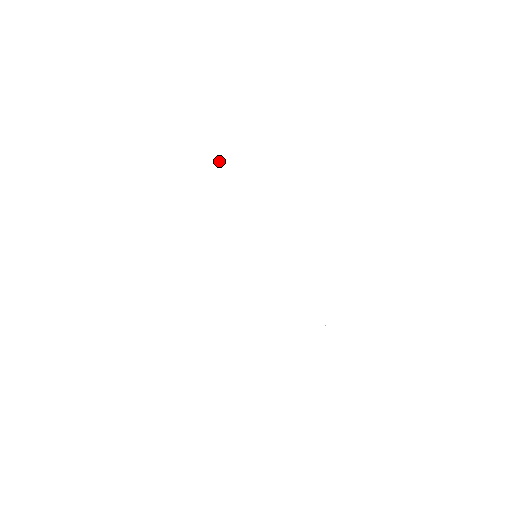
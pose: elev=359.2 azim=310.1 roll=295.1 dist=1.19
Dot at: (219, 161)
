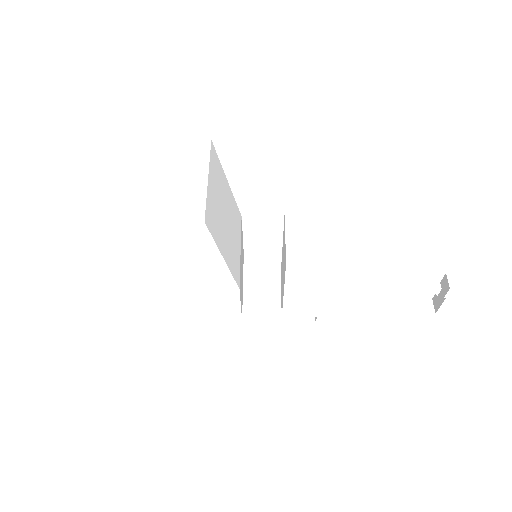
Dot at: occluded
